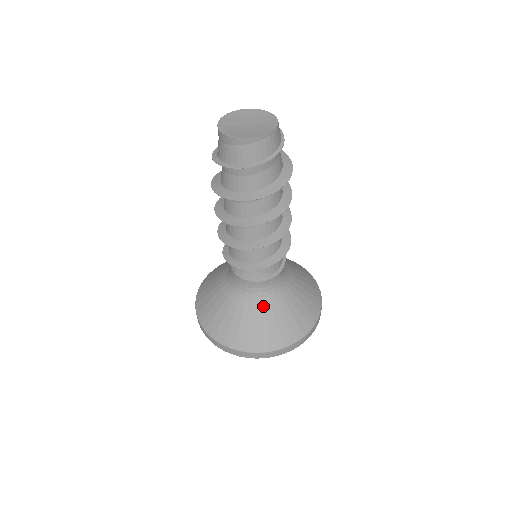
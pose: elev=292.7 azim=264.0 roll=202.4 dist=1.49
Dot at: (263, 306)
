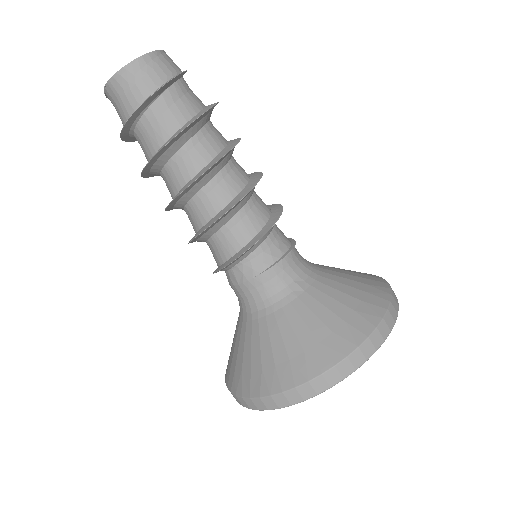
Dot at: (320, 284)
